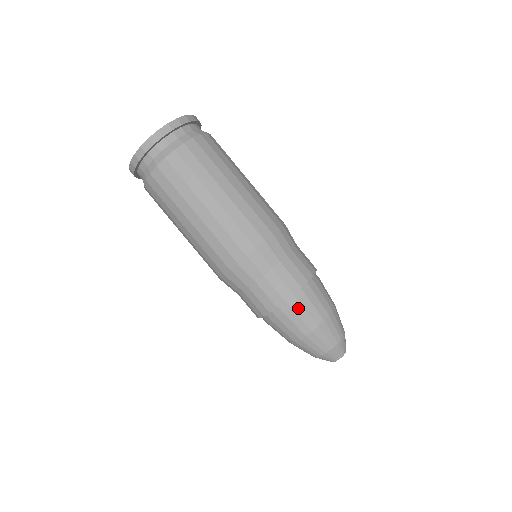
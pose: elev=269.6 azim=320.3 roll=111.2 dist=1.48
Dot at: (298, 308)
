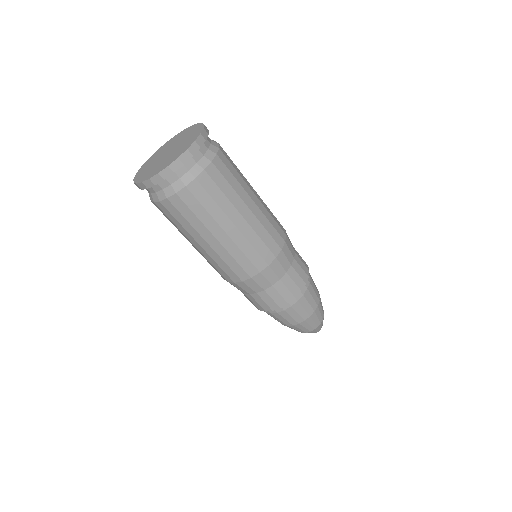
Dot at: (307, 294)
